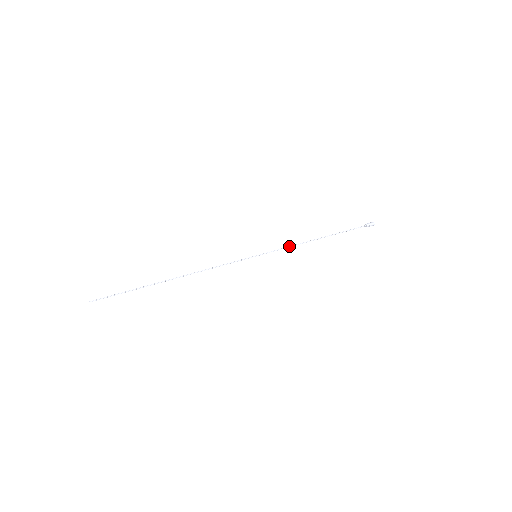
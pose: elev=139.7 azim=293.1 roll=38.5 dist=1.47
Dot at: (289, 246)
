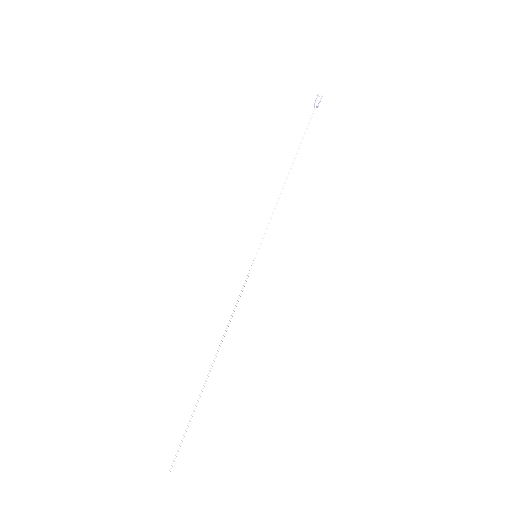
Dot at: (273, 211)
